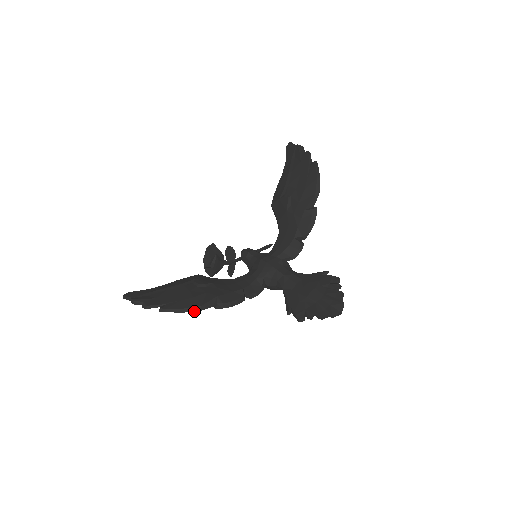
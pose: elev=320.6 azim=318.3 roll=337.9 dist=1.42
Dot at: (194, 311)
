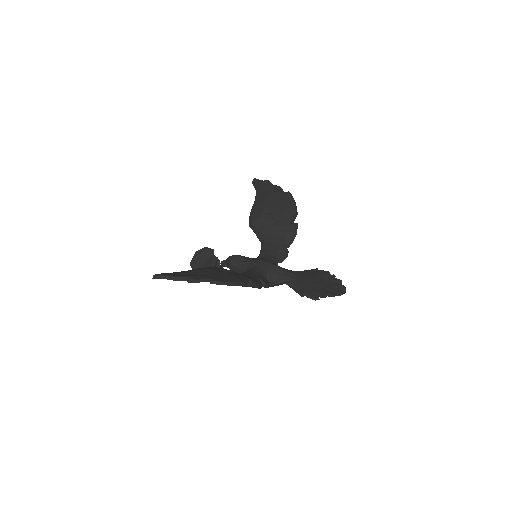
Dot at: occluded
